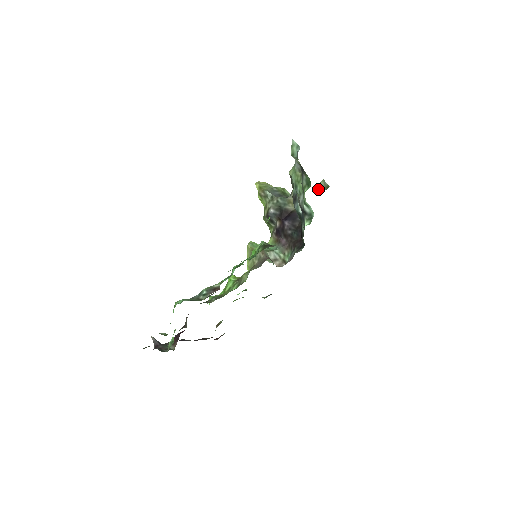
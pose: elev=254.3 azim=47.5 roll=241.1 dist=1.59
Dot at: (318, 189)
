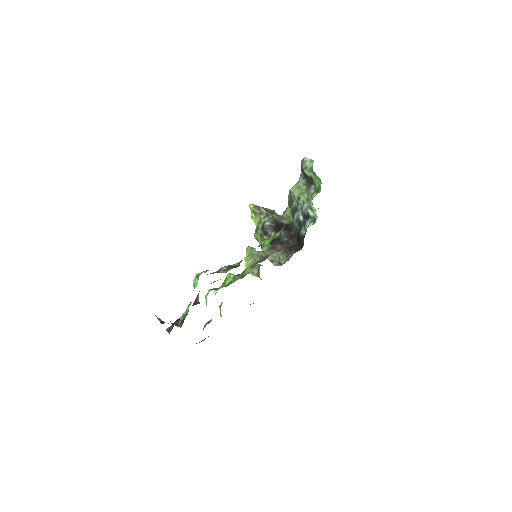
Dot at: occluded
